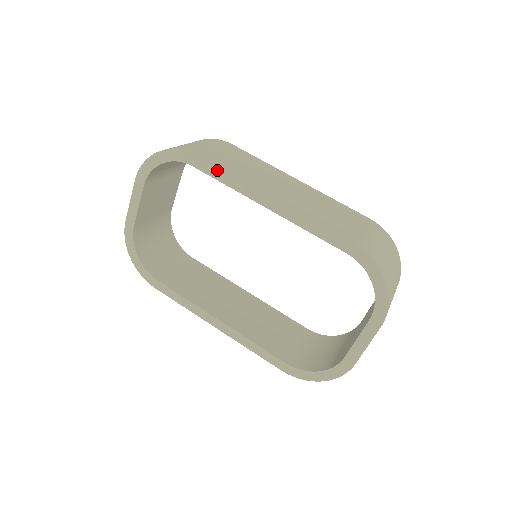
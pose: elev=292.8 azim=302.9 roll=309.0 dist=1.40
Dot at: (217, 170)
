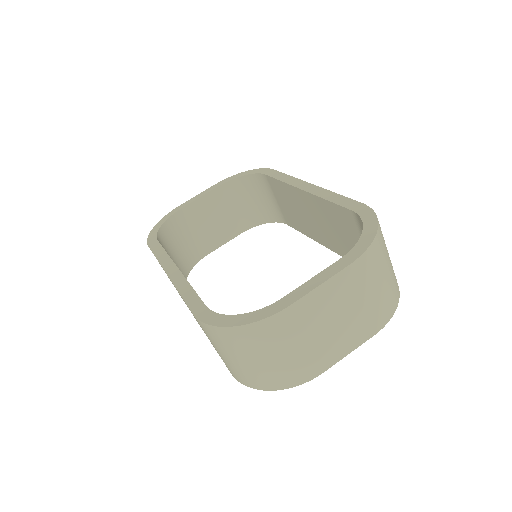
Dot at: (282, 174)
